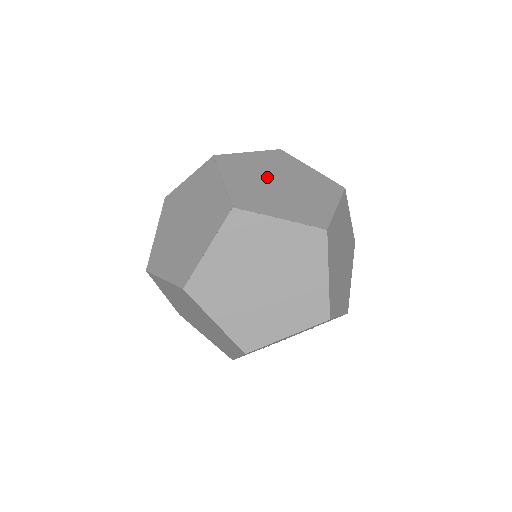
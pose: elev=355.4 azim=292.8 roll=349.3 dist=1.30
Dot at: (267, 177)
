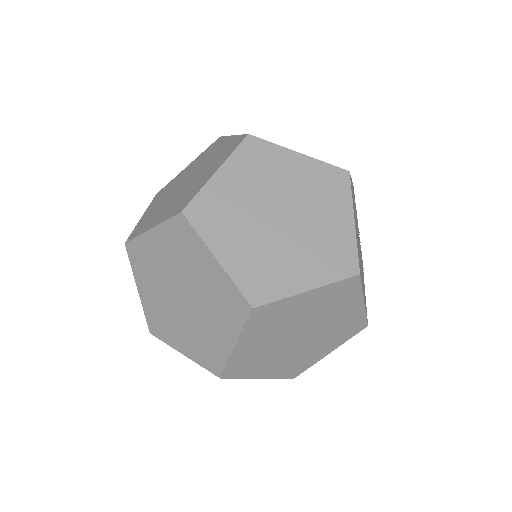
Dot at: (170, 285)
